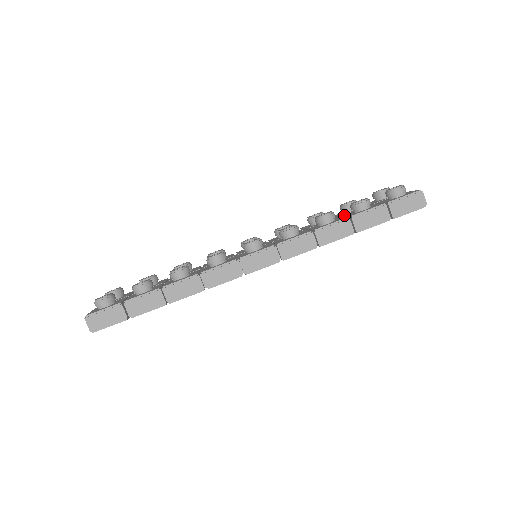
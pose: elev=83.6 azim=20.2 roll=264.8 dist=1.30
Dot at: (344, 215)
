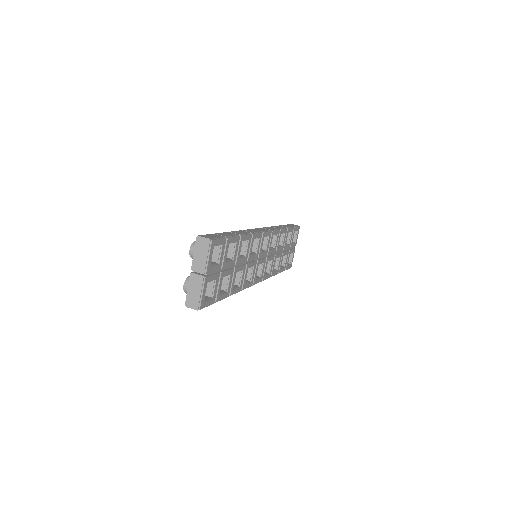
Dot at: occluded
